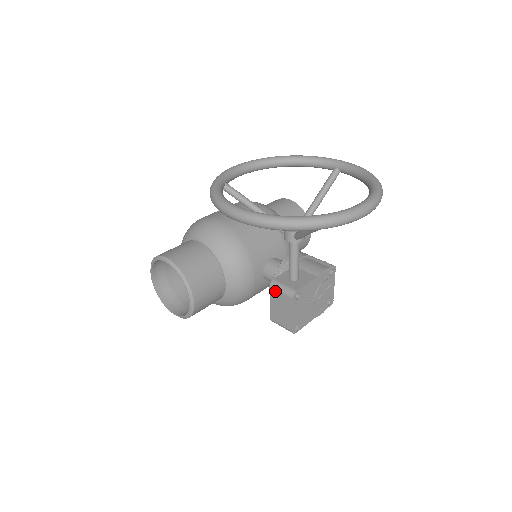
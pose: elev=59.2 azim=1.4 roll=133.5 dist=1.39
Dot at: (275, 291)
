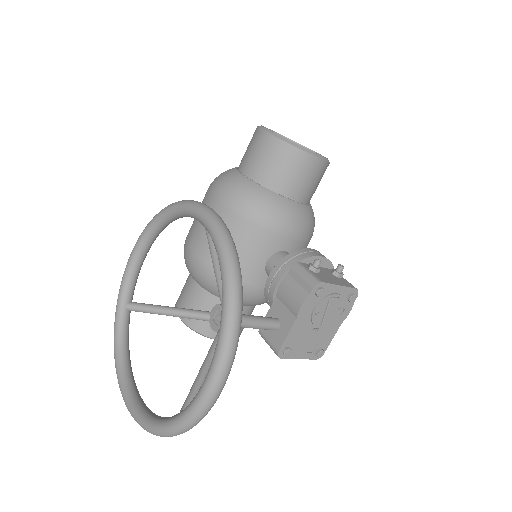
Dot at: occluded
